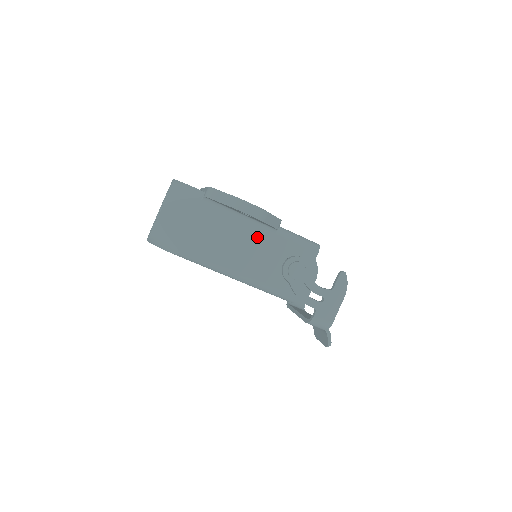
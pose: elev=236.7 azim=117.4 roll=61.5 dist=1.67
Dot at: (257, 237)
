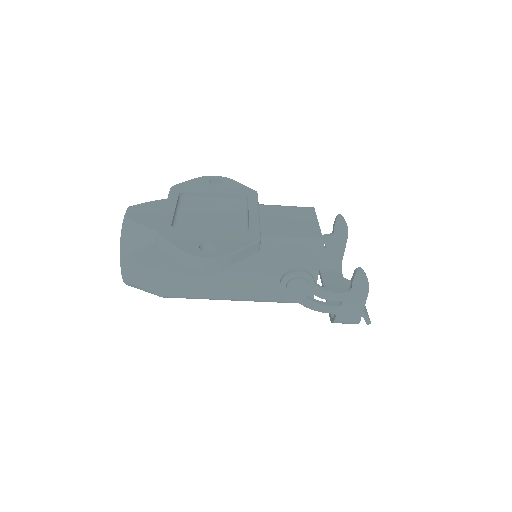
Dot at: occluded
